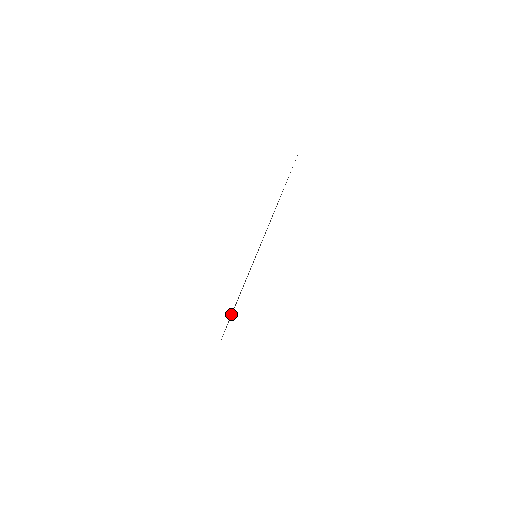
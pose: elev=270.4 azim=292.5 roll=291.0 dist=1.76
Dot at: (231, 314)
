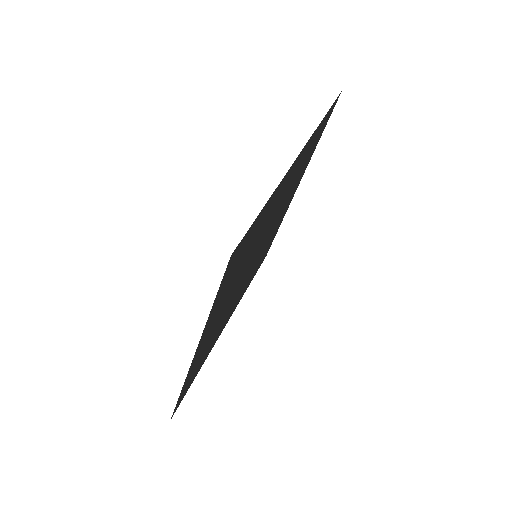
Dot at: (224, 285)
